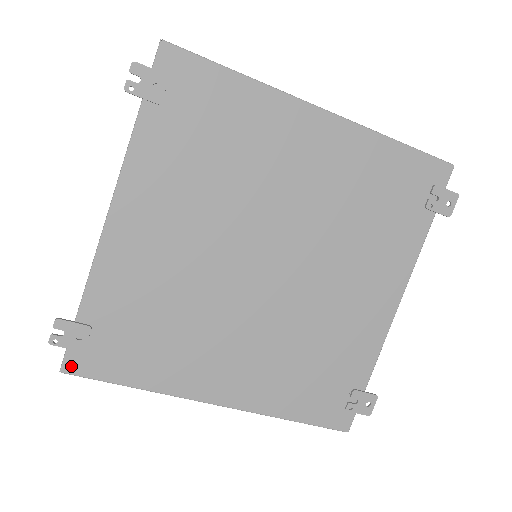
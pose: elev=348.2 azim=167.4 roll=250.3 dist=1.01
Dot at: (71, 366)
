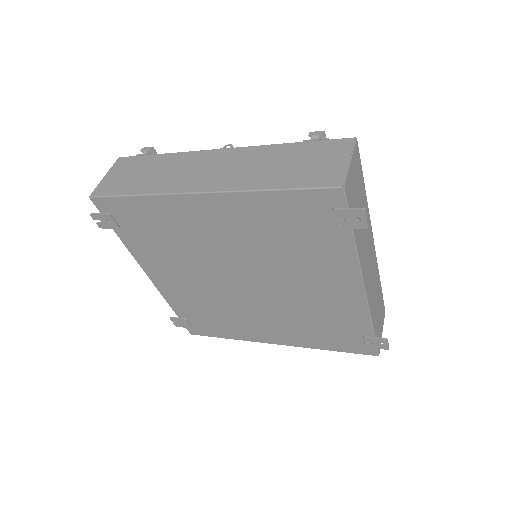
Dot at: (193, 332)
